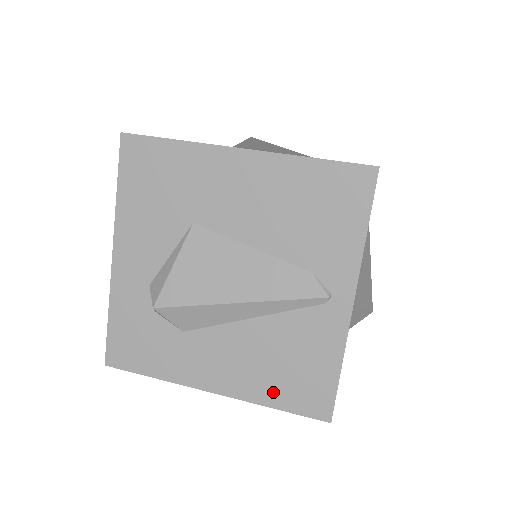
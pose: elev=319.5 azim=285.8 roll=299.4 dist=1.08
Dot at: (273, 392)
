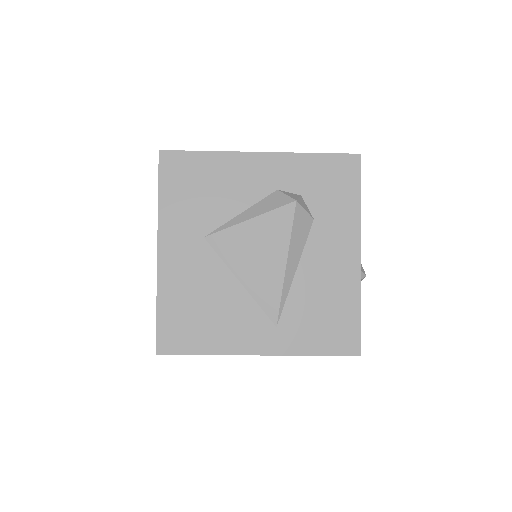
Dot at: occluded
